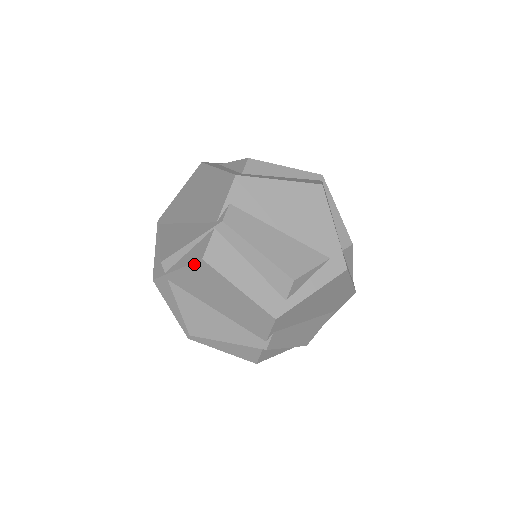
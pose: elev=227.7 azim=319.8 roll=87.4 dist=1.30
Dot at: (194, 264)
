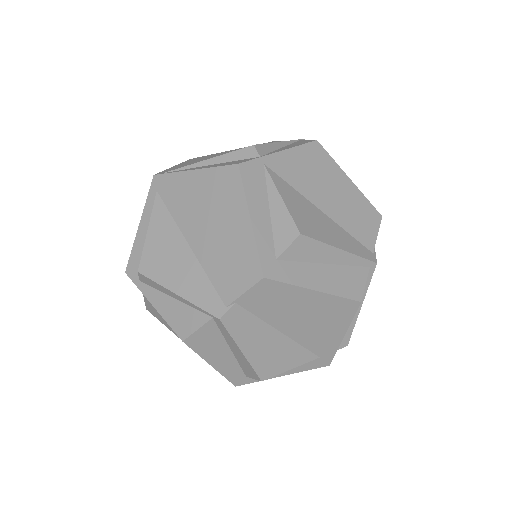
Dot at: (306, 145)
